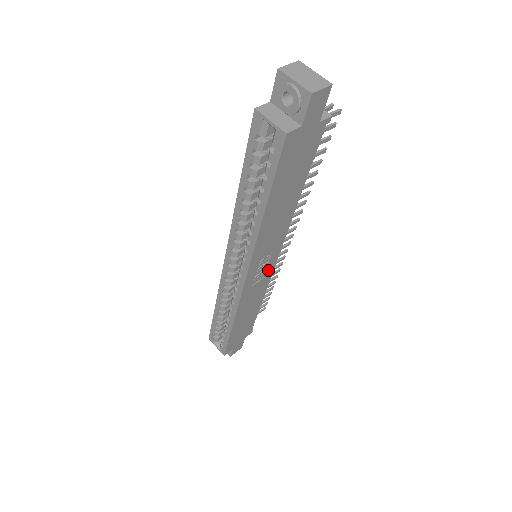
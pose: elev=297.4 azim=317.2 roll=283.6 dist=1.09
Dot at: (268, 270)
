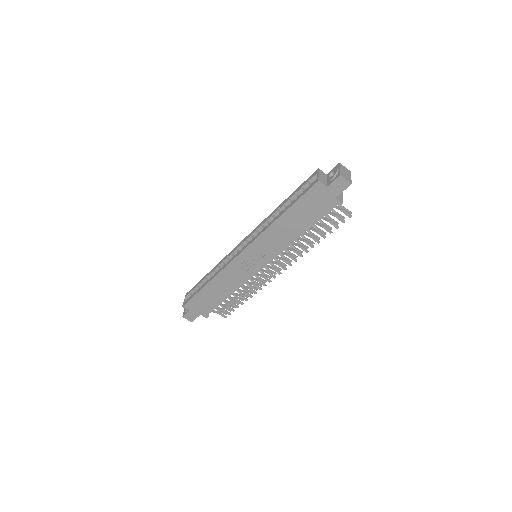
Dot at: (253, 269)
